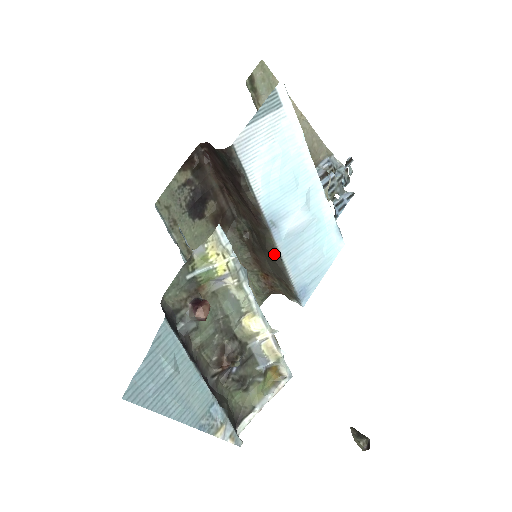
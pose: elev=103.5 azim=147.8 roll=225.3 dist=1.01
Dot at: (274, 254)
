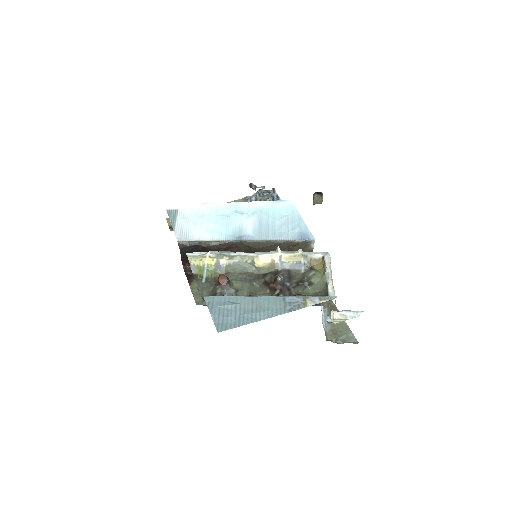
Dot at: (262, 245)
